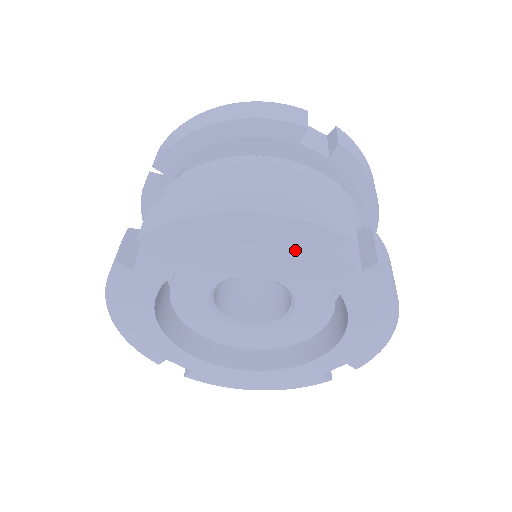
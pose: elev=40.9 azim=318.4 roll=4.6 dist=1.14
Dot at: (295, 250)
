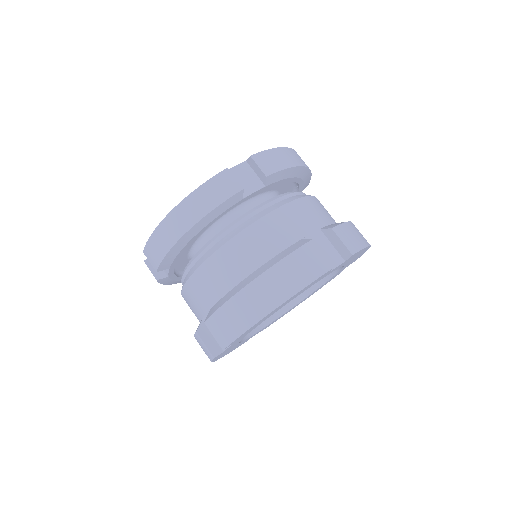
Dot at: (307, 288)
